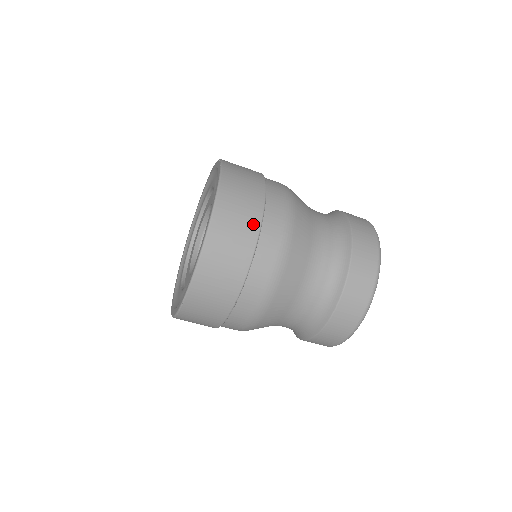
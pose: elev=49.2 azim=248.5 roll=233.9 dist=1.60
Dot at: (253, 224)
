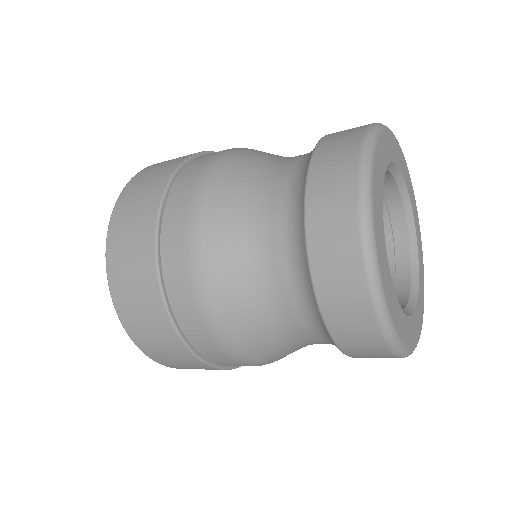
Dot at: (153, 297)
